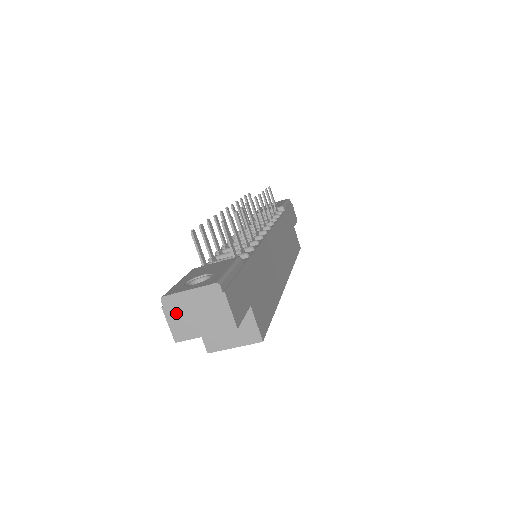
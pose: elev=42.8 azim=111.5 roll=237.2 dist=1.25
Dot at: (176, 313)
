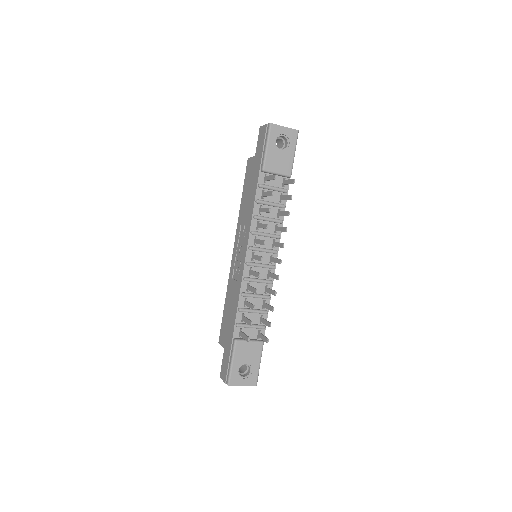
Dot at: occluded
